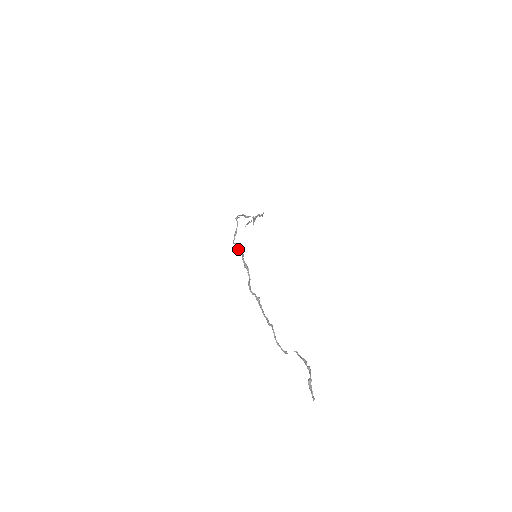
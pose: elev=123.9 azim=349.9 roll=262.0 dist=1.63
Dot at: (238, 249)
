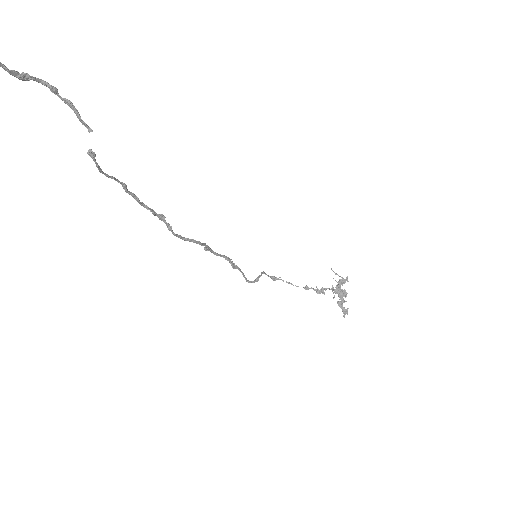
Dot at: (232, 267)
